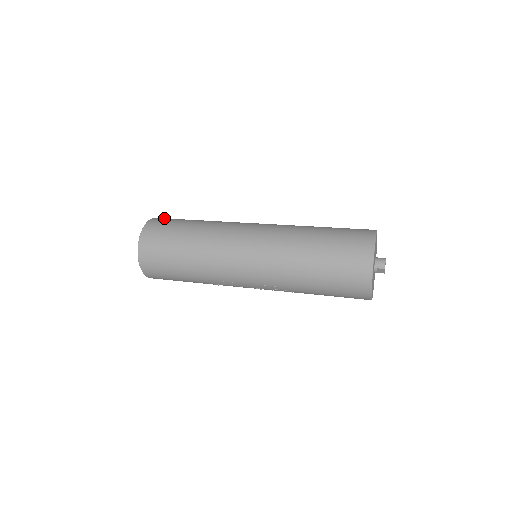
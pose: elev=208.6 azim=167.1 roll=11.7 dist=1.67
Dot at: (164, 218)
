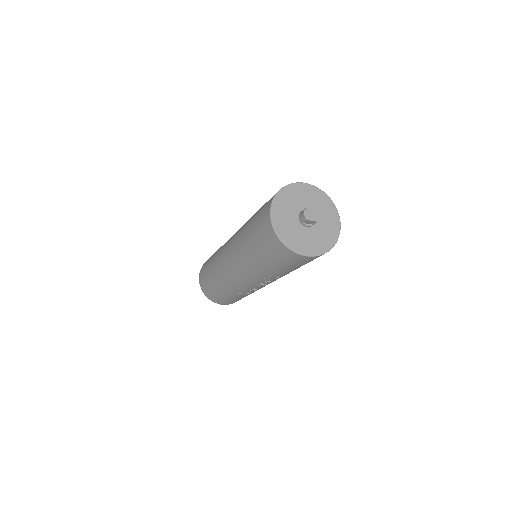
Dot at: occluded
